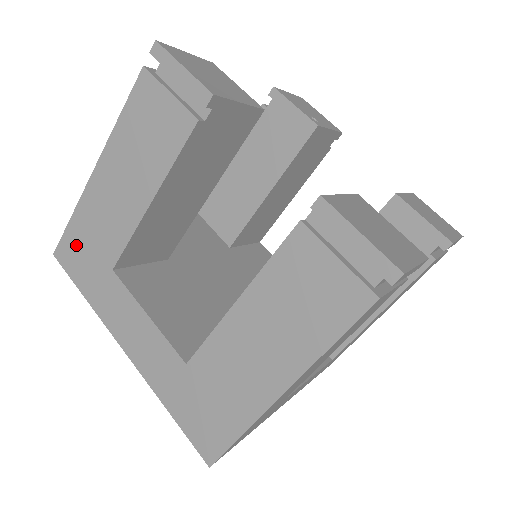
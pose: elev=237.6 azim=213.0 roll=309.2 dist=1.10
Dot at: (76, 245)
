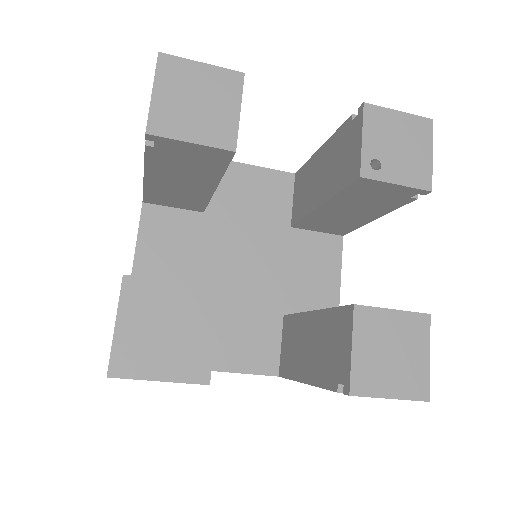
Dot at: occluded
